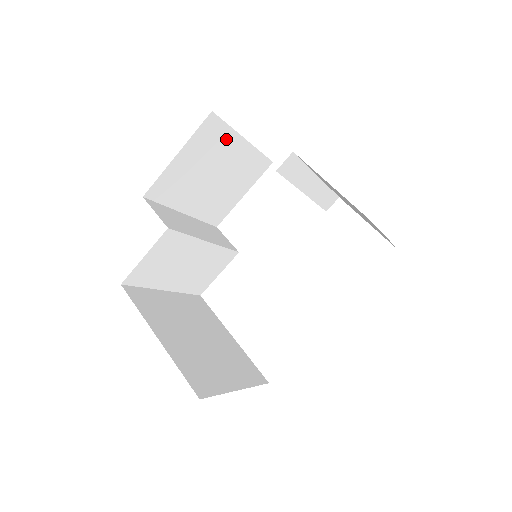
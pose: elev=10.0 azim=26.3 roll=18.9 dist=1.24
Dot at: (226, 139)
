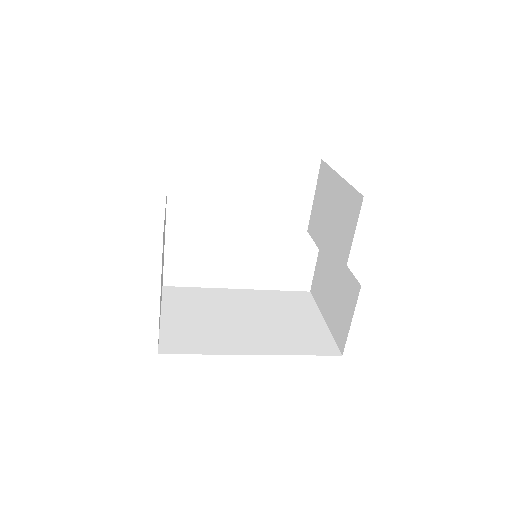
Dot at: occluded
